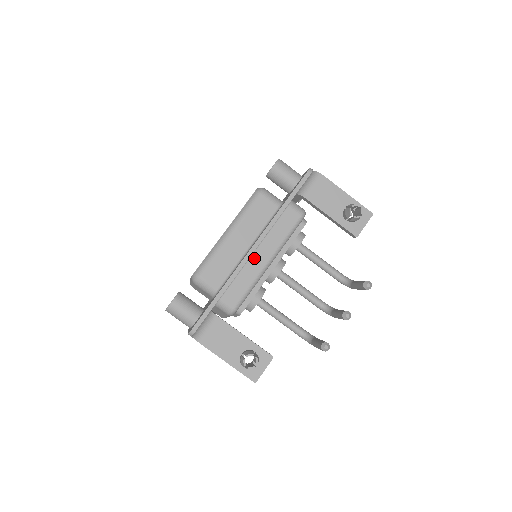
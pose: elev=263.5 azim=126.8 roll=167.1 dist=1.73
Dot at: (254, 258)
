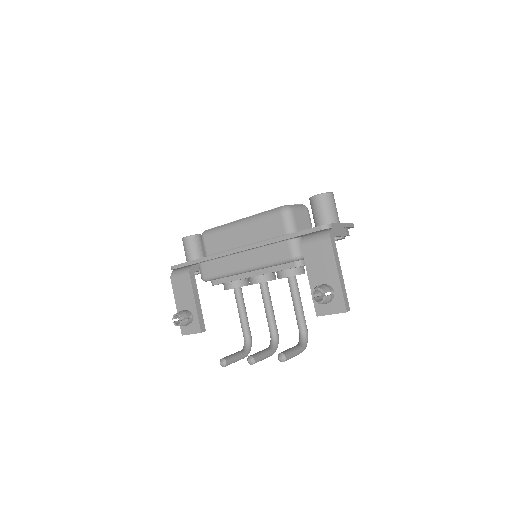
Dot at: (237, 257)
